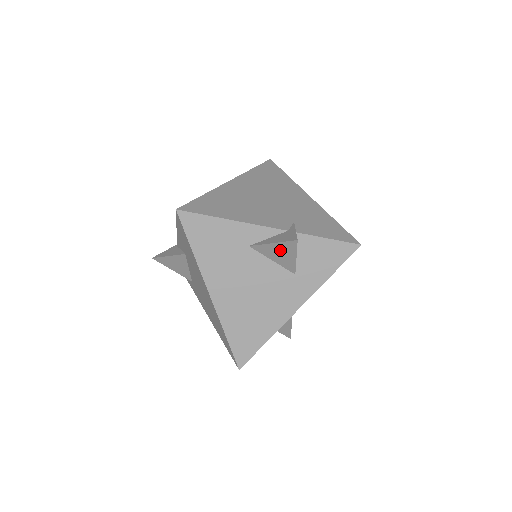
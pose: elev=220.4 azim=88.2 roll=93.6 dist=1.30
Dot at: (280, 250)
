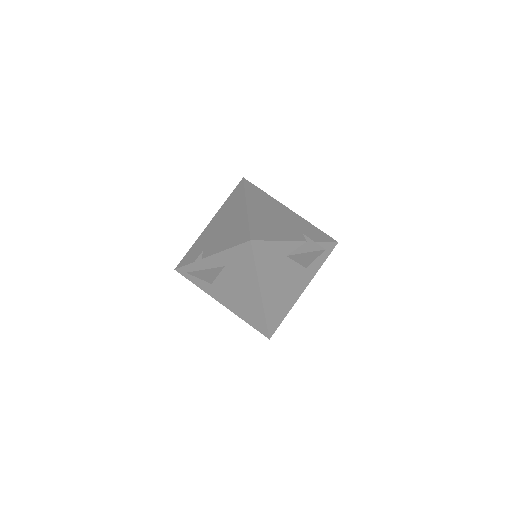
Dot at: (308, 256)
